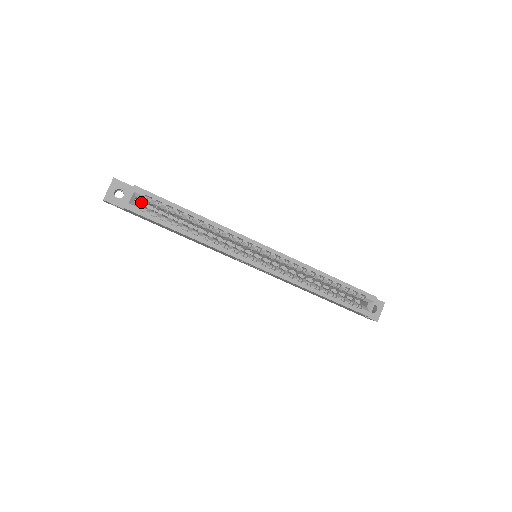
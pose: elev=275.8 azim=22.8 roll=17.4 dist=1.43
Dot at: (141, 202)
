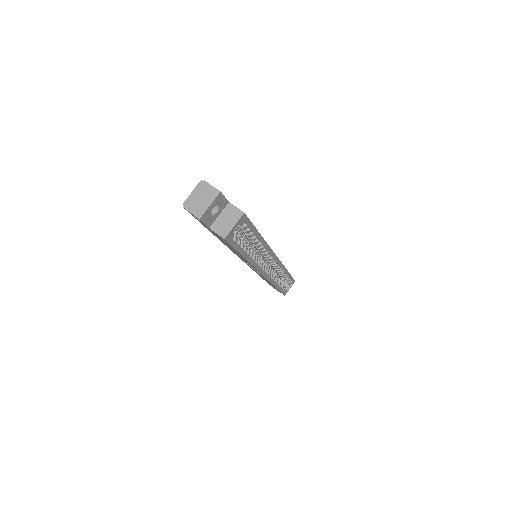
Dot at: occluded
